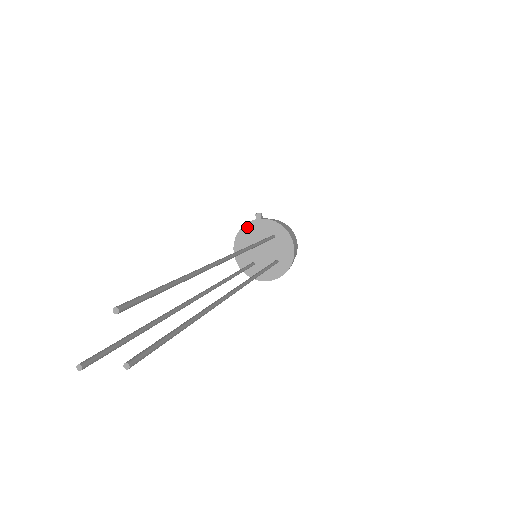
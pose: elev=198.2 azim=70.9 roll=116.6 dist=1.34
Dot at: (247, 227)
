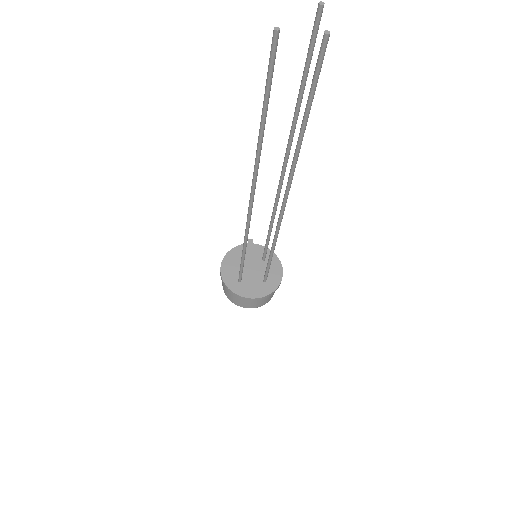
Dot at: (238, 248)
